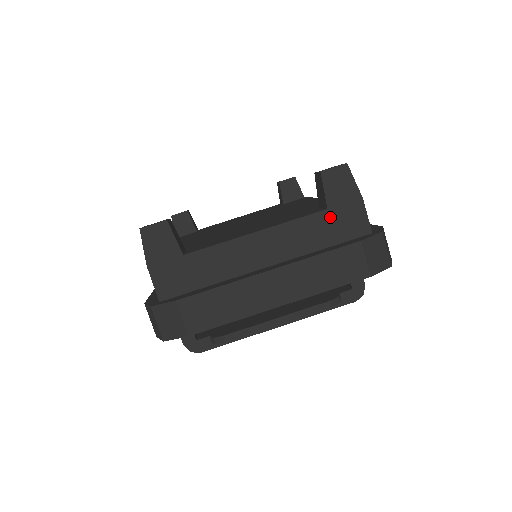
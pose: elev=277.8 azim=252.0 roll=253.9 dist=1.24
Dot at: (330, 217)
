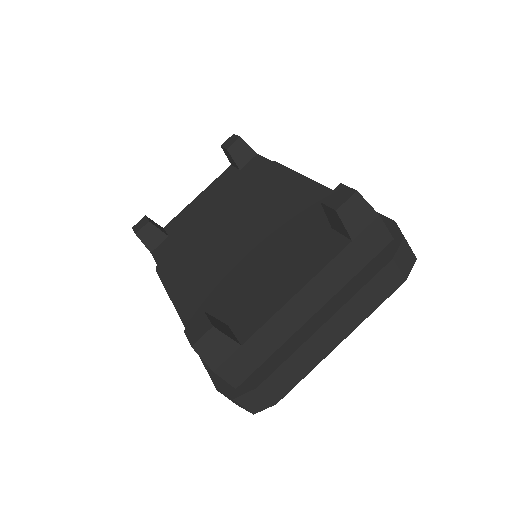
Dot at: (356, 246)
